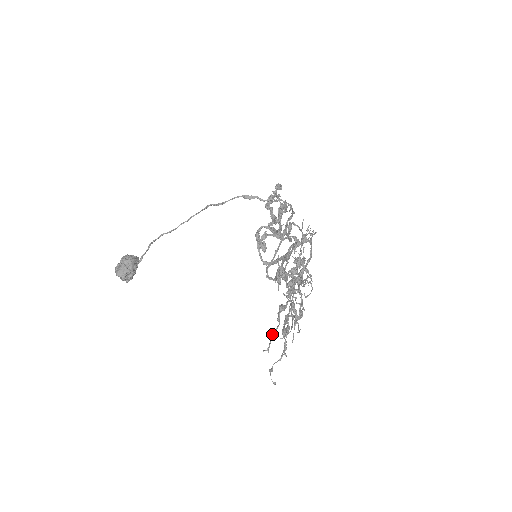
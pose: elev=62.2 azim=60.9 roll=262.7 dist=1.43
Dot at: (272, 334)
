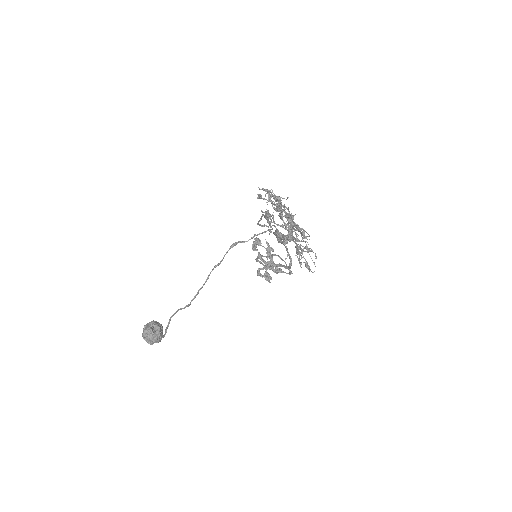
Dot at: (284, 241)
